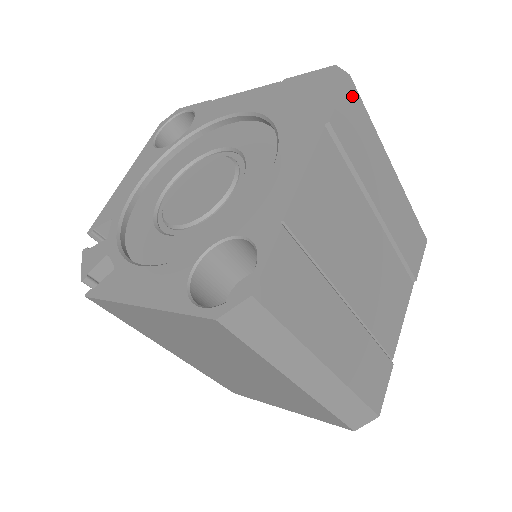
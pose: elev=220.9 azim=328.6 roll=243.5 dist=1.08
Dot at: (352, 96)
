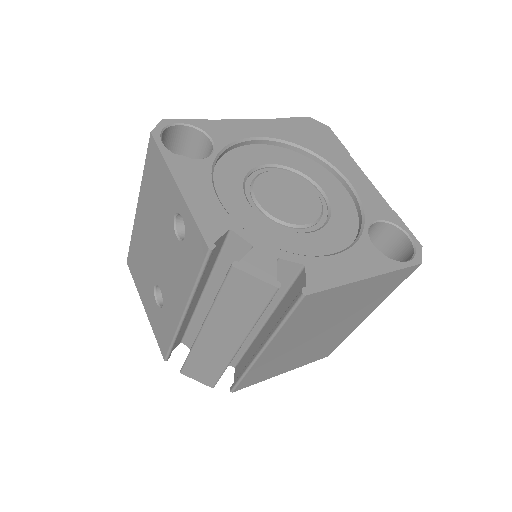
Dot at: occluded
